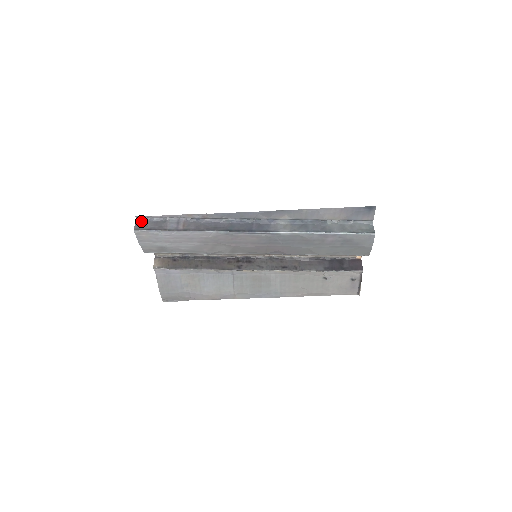
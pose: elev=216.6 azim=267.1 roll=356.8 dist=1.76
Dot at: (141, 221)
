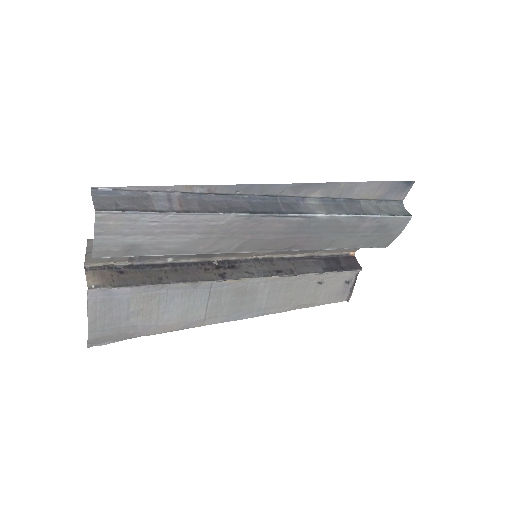
Dot at: (102, 196)
